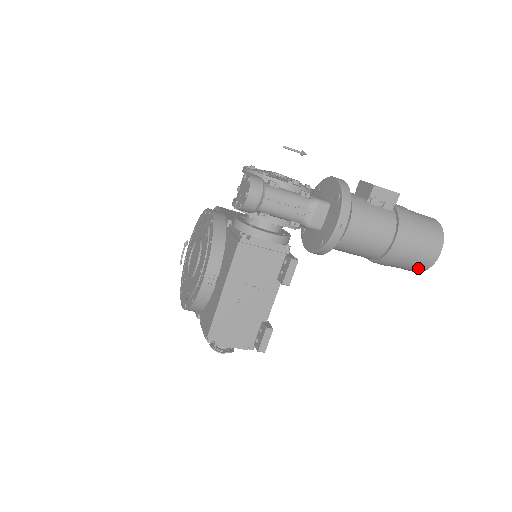
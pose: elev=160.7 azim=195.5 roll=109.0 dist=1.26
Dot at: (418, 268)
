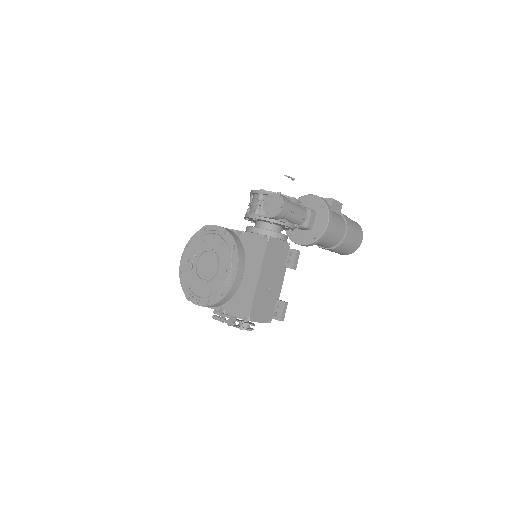
Dot at: (351, 251)
